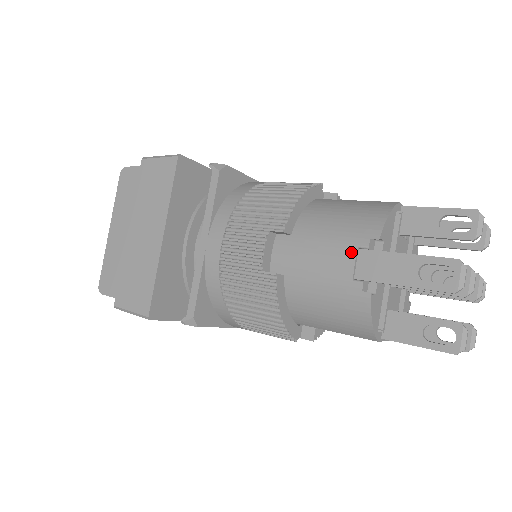
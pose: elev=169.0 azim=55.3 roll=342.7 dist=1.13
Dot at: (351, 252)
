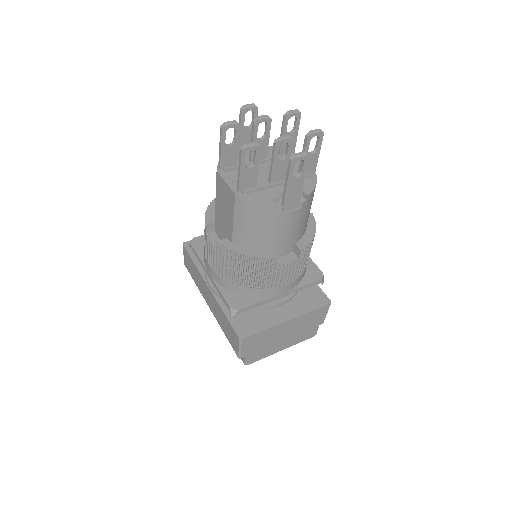
Dot at: occluded
